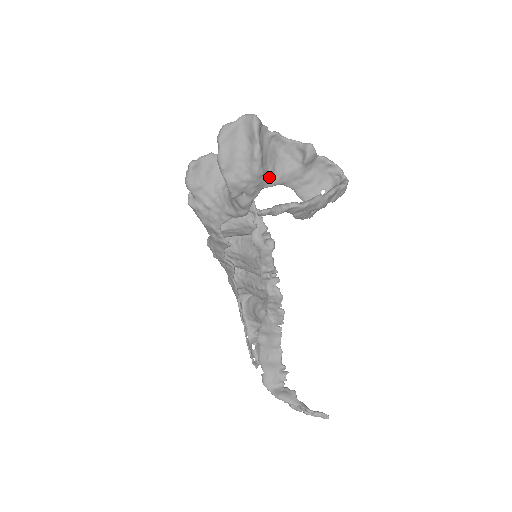
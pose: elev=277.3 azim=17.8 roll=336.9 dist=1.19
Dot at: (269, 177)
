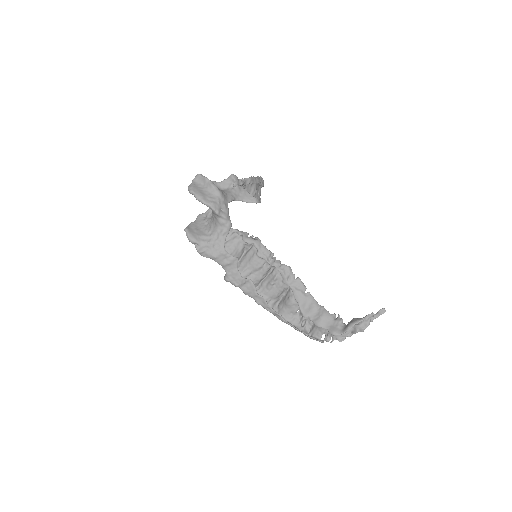
Dot at: (226, 196)
